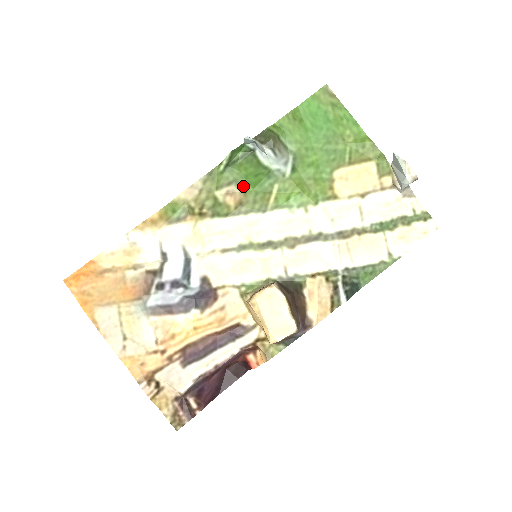
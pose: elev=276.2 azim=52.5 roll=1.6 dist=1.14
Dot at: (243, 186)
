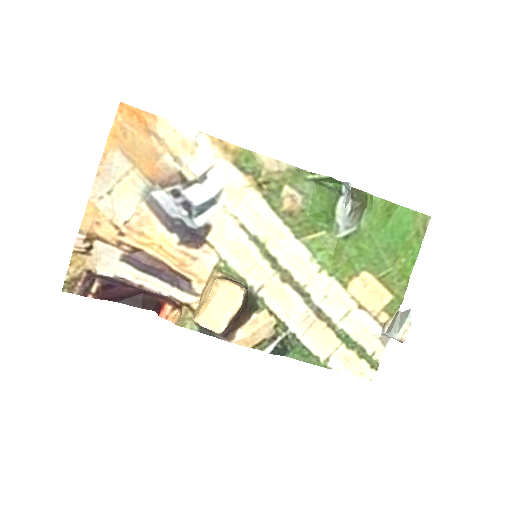
Dot at: (306, 205)
